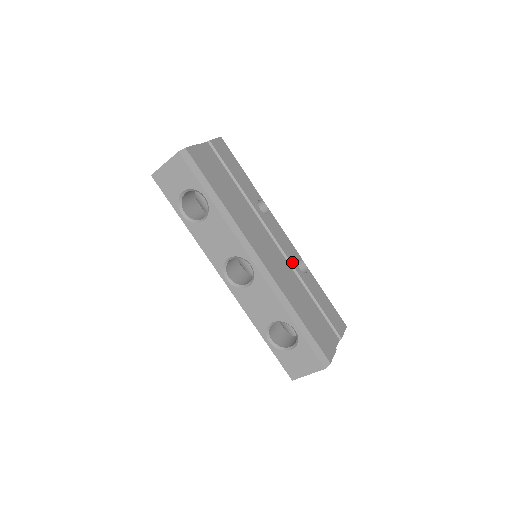
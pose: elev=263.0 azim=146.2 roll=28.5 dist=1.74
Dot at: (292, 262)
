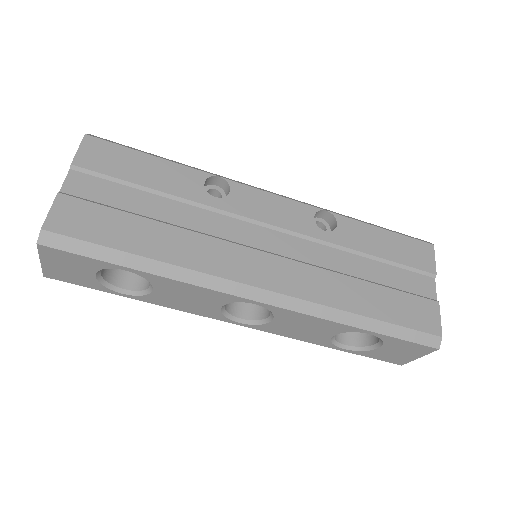
Dot at: (308, 233)
